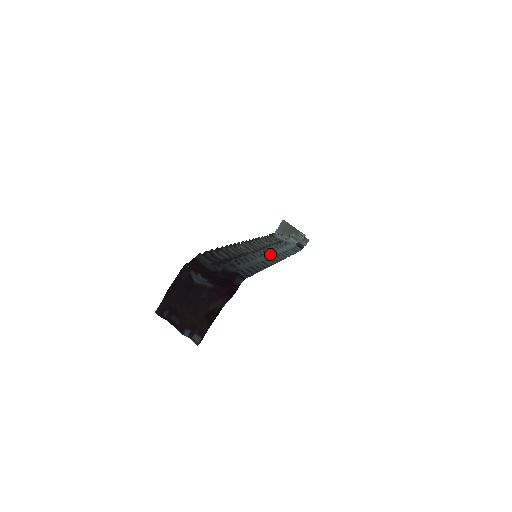
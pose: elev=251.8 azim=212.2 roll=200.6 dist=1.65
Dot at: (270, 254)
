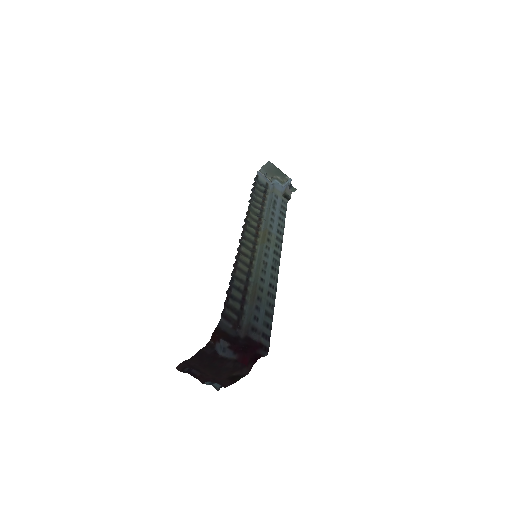
Dot at: (270, 253)
